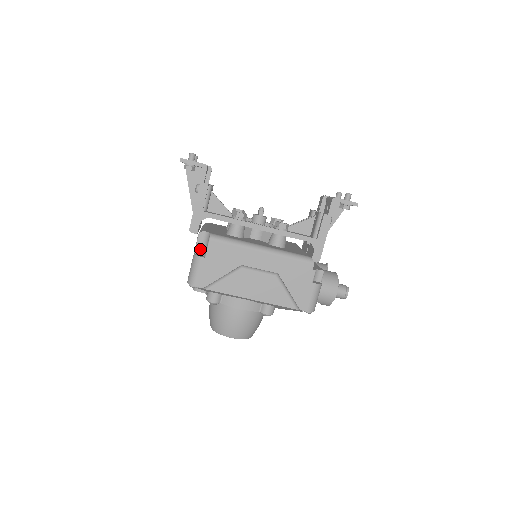
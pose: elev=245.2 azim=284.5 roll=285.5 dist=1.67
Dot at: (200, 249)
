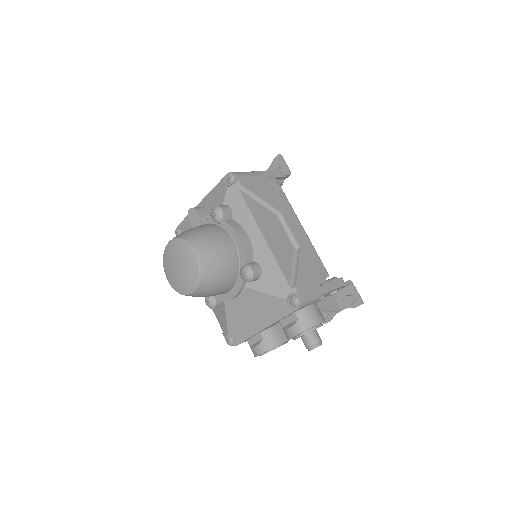
Dot at: occluded
